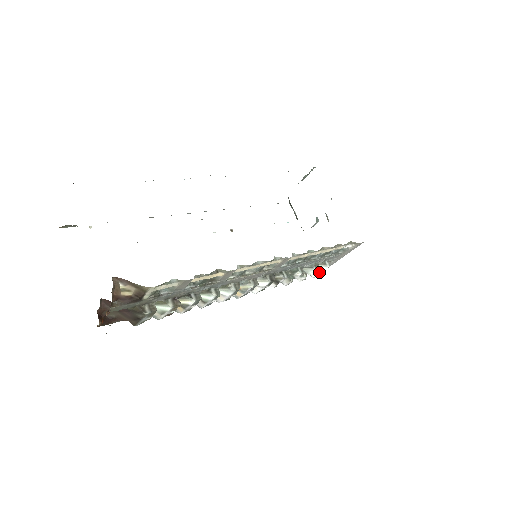
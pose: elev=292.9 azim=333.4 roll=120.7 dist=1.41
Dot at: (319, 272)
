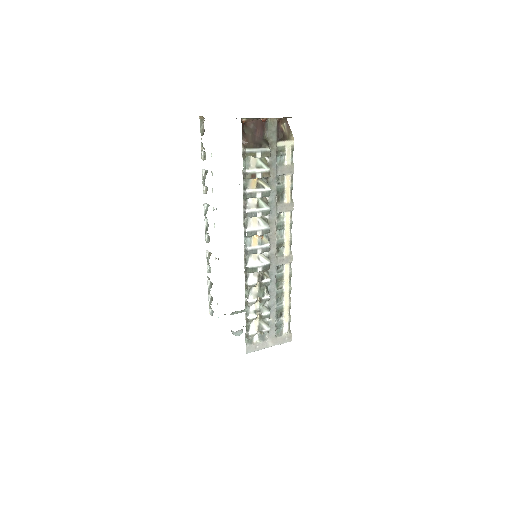
Dot at: (259, 329)
